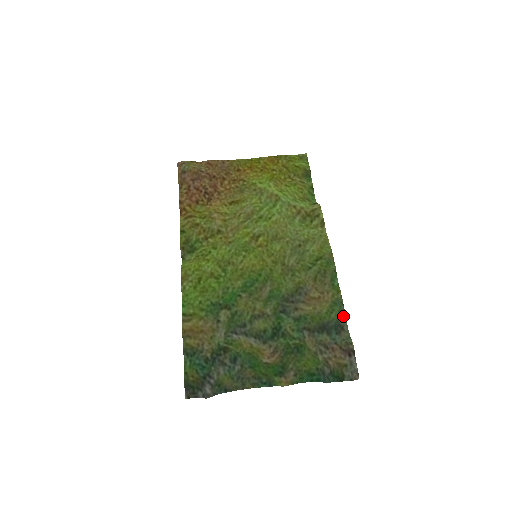
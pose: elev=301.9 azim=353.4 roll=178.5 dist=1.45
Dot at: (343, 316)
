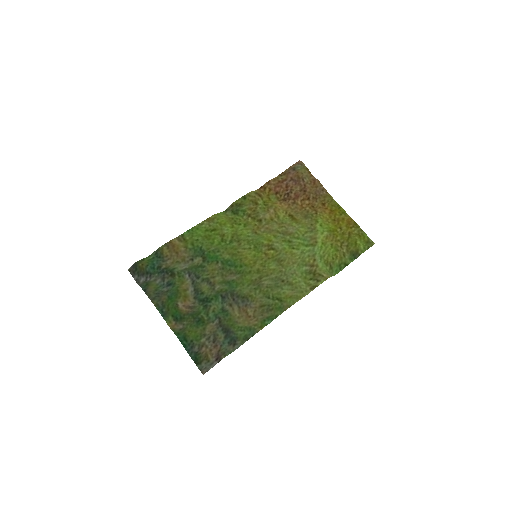
Dot at: (244, 340)
